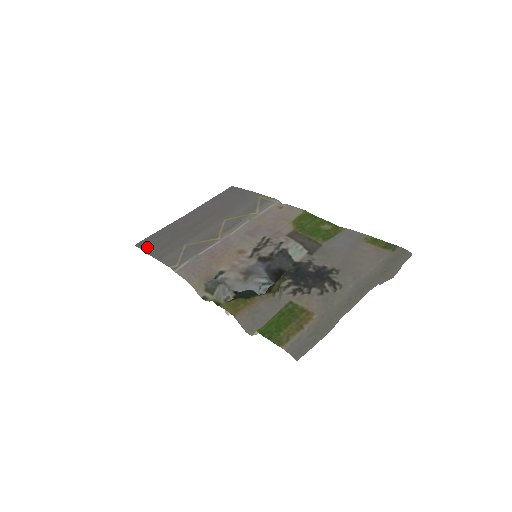
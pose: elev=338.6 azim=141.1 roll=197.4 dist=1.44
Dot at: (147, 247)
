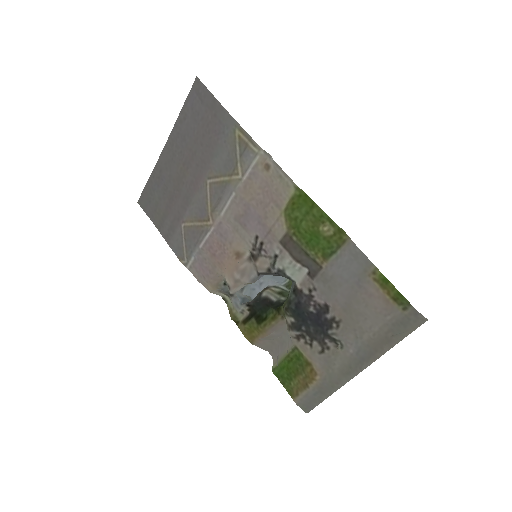
Dot at: (149, 212)
